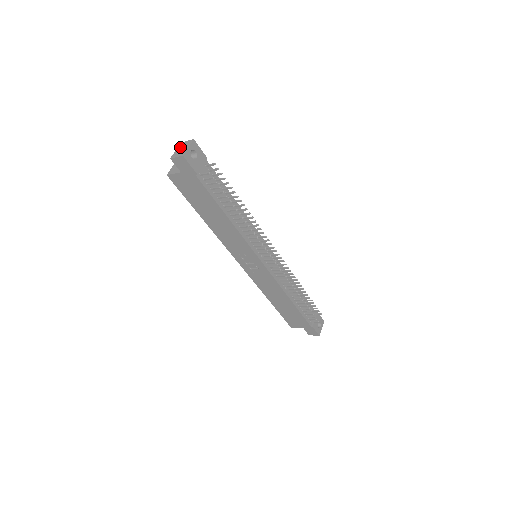
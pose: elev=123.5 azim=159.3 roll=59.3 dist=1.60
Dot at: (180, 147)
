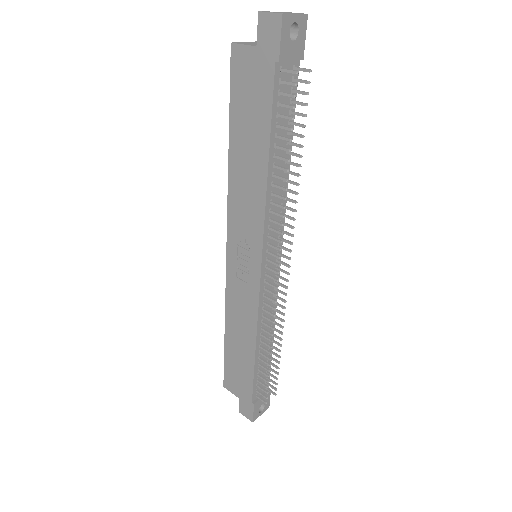
Dot at: occluded
